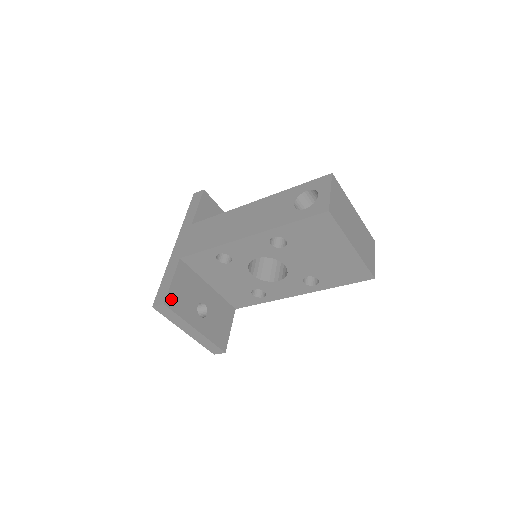
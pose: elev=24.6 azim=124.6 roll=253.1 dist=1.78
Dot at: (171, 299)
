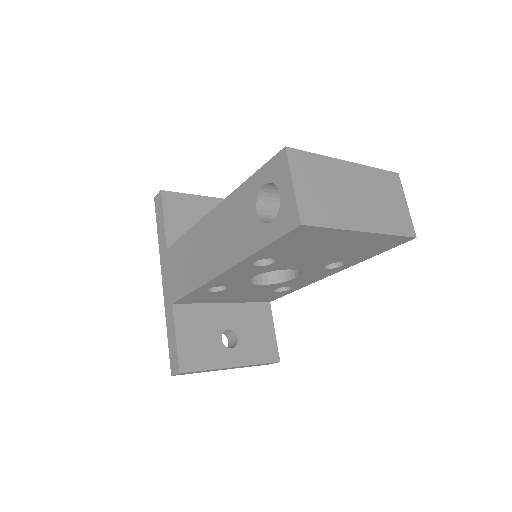
Dot at: (185, 360)
